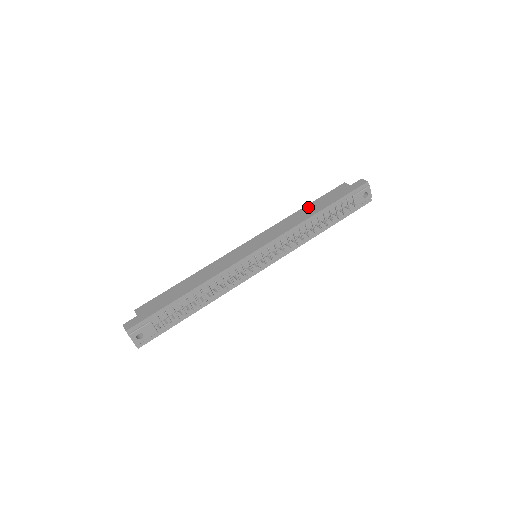
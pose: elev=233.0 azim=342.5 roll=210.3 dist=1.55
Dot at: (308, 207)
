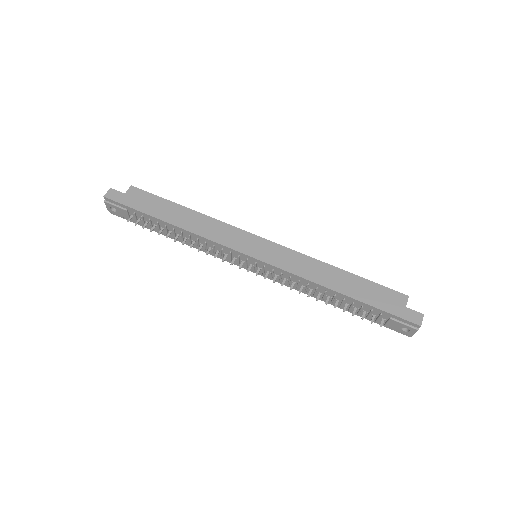
Dot at: (345, 275)
